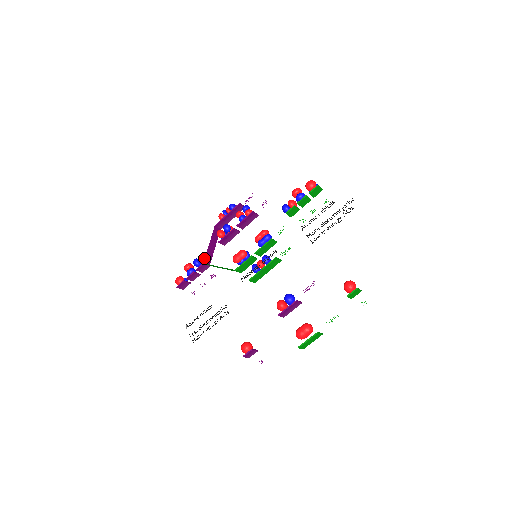
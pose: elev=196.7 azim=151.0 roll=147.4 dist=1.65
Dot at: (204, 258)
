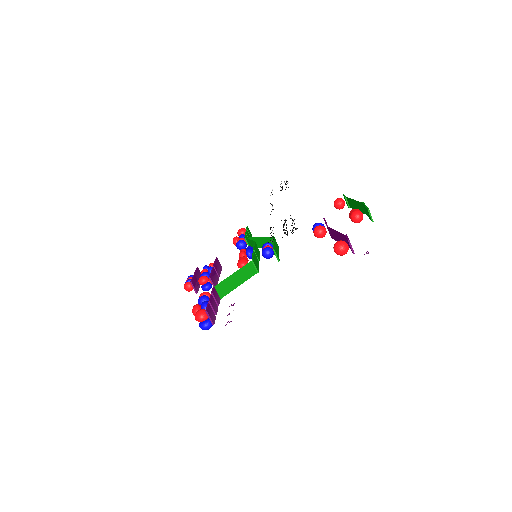
Dot at: (208, 293)
